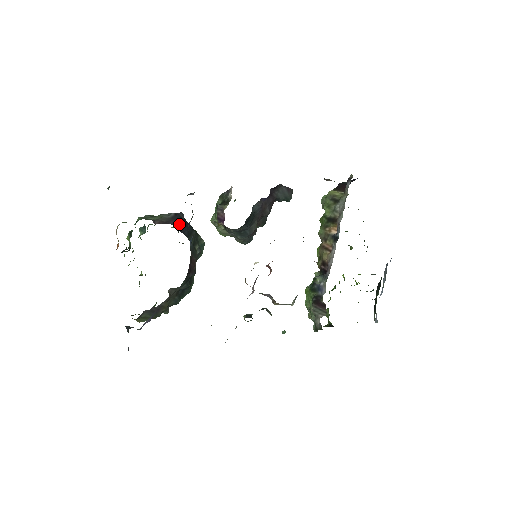
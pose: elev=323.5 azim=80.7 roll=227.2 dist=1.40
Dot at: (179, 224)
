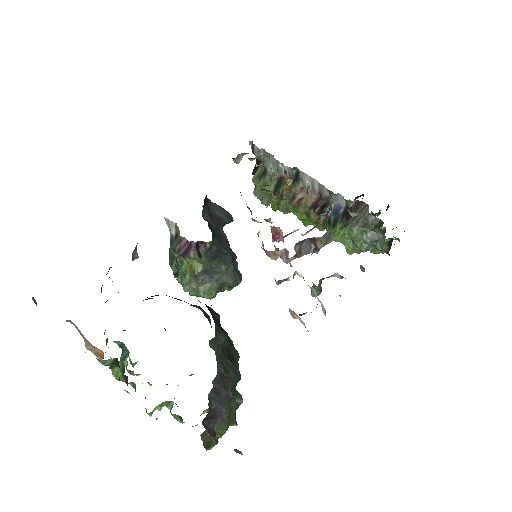
Dot at: occluded
